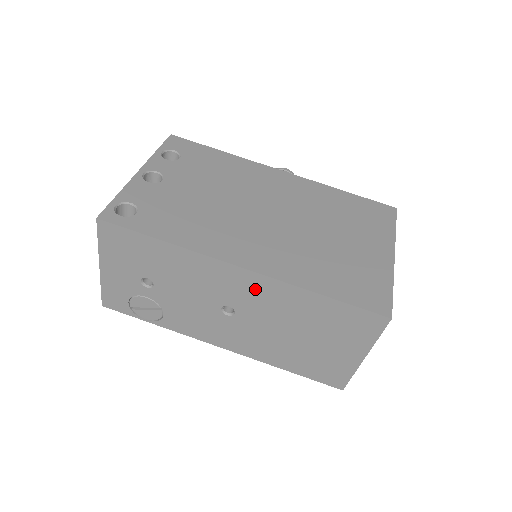
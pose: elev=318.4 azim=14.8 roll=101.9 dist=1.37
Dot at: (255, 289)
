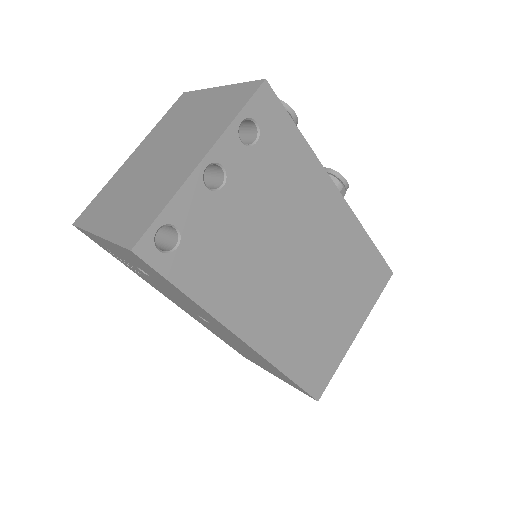
Dot at: (241, 343)
